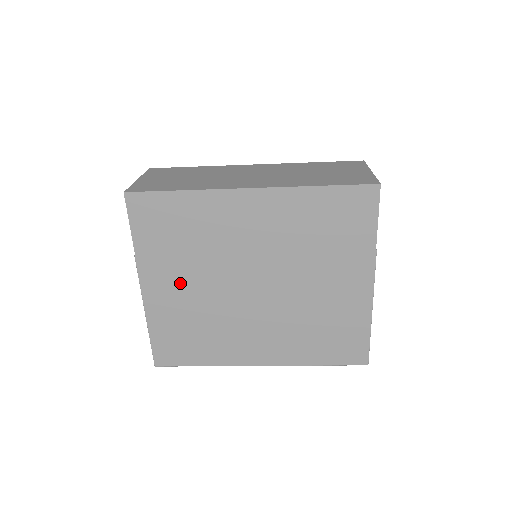
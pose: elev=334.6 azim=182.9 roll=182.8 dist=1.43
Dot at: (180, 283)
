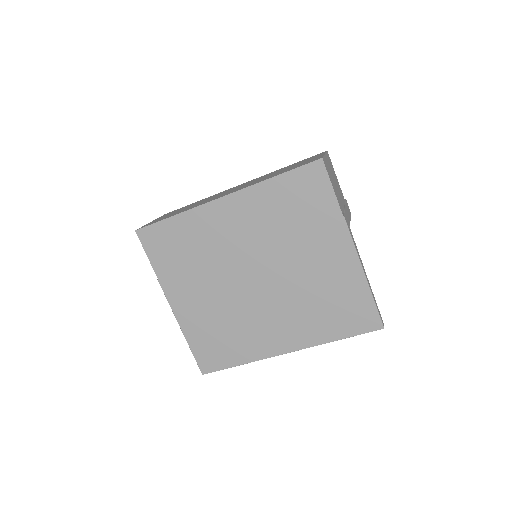
Dot at: (197, 293)
